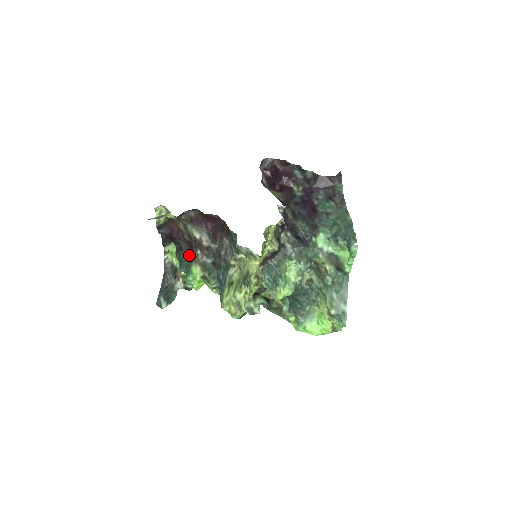
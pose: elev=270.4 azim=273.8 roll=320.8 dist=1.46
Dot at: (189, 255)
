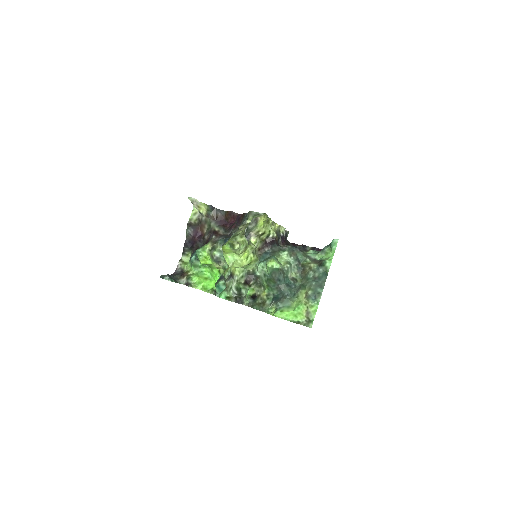
Dot at: occluded
